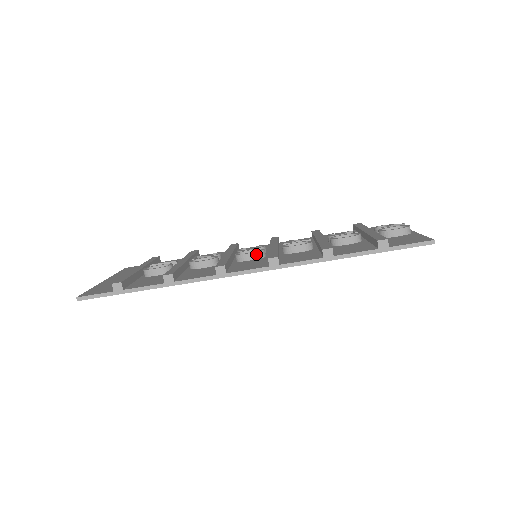
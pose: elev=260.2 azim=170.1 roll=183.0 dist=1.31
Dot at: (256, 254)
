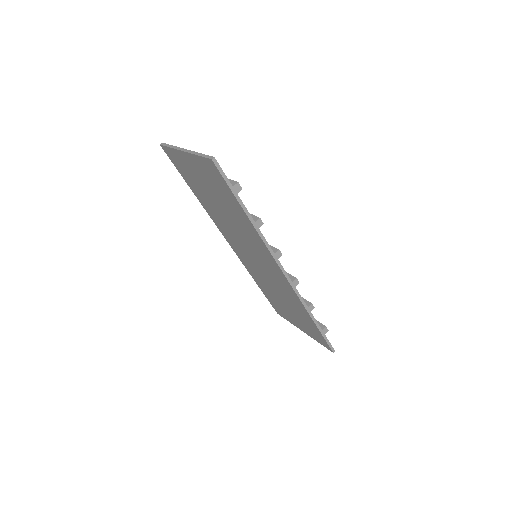
Dot at: occluded
